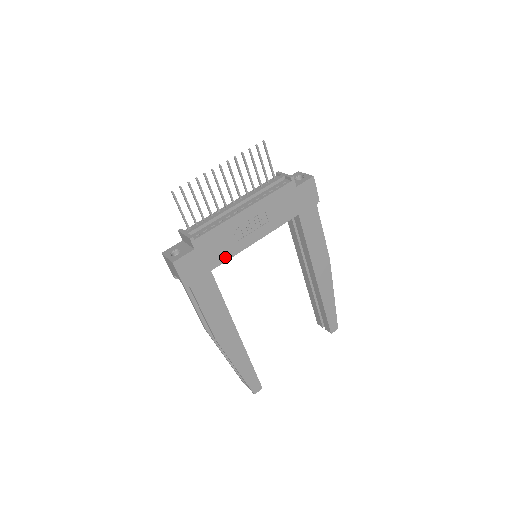
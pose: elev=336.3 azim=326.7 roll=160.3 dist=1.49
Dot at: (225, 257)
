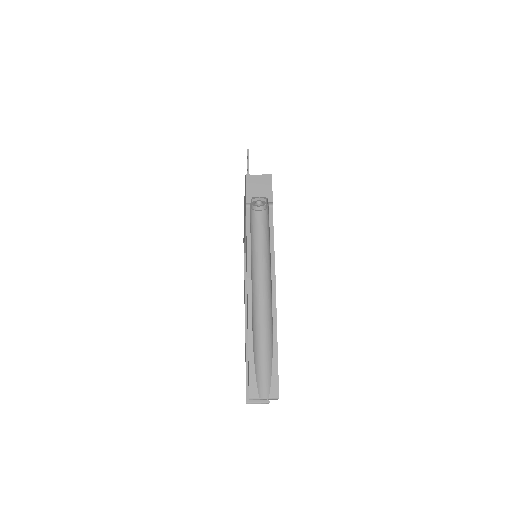
Dot at: occluded
